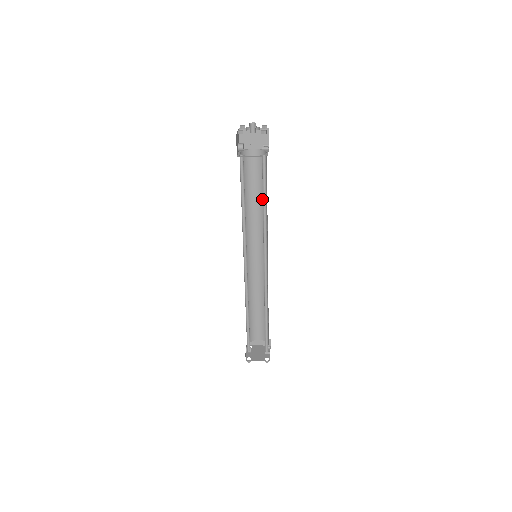
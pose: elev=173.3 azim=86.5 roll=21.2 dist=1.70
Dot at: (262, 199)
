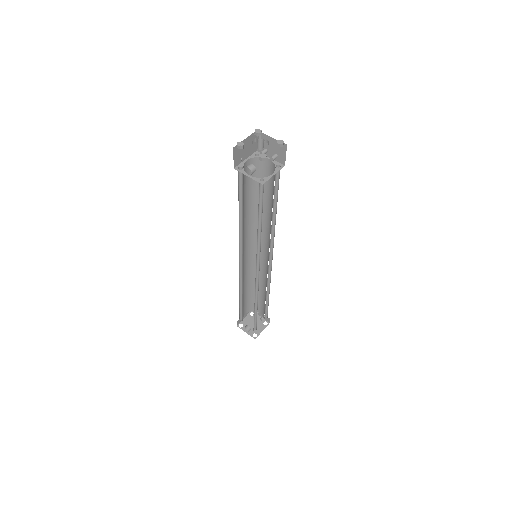
Dot at: (253, 203)
